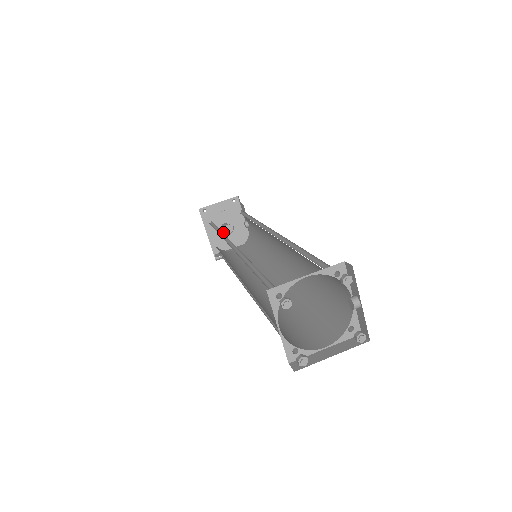
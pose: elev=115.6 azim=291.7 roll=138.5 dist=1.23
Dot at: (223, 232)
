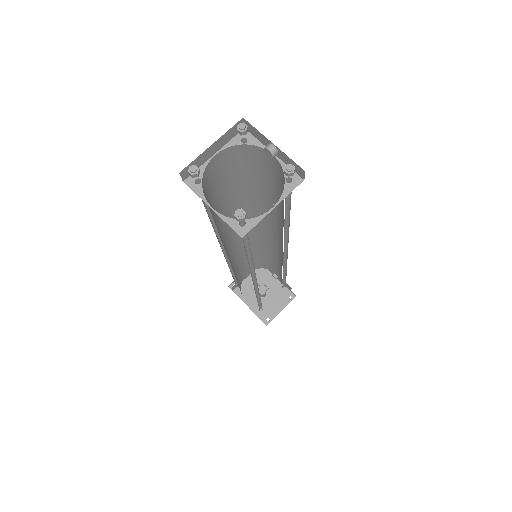
Dot at: (262, 298)
